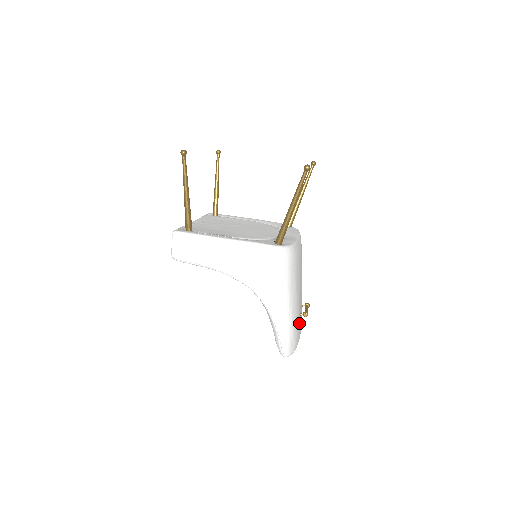
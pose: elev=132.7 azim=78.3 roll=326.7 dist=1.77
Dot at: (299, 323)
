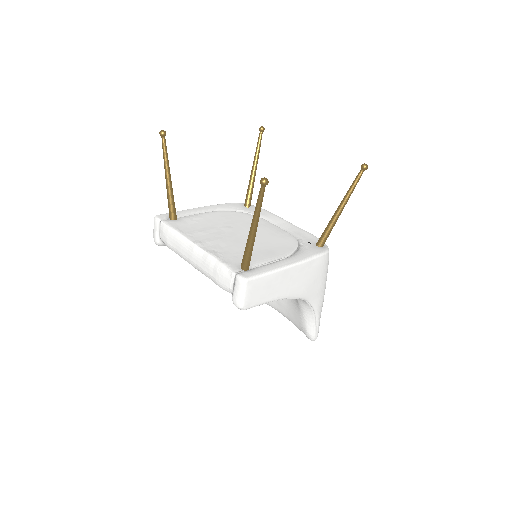
Dot at: occluded
